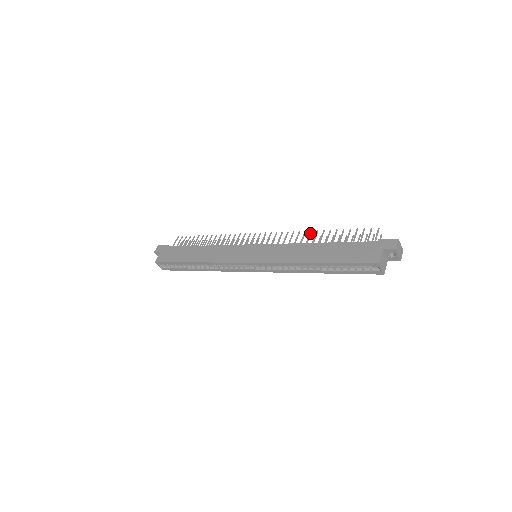
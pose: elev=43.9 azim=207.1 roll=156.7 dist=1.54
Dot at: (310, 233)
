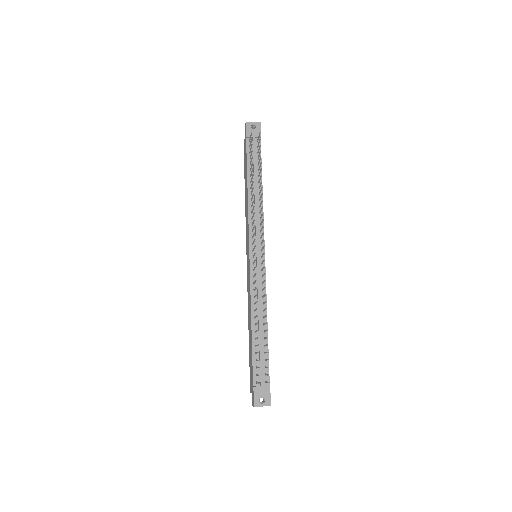
Dot at: (256, 309)
